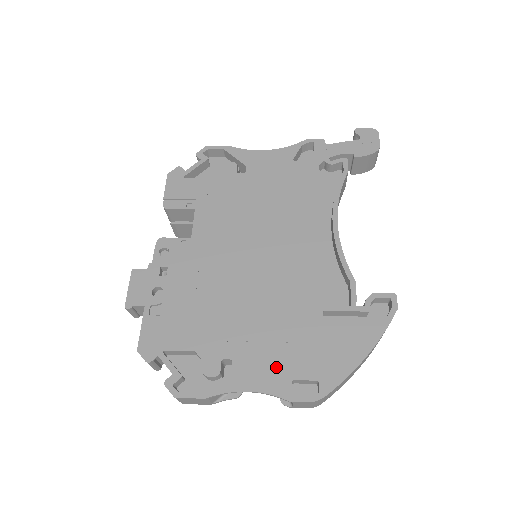
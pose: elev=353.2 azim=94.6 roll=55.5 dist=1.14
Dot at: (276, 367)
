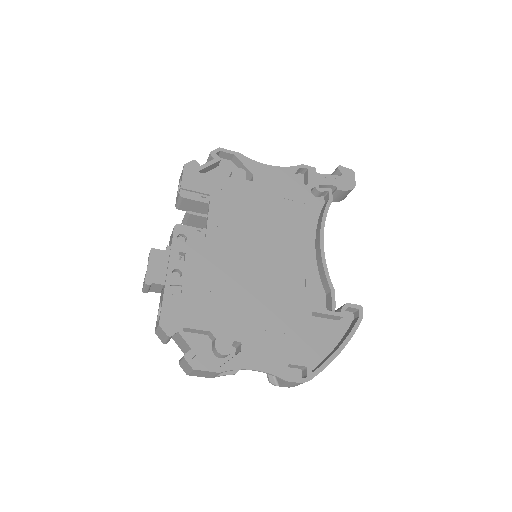
Dot at: (276, 352)
